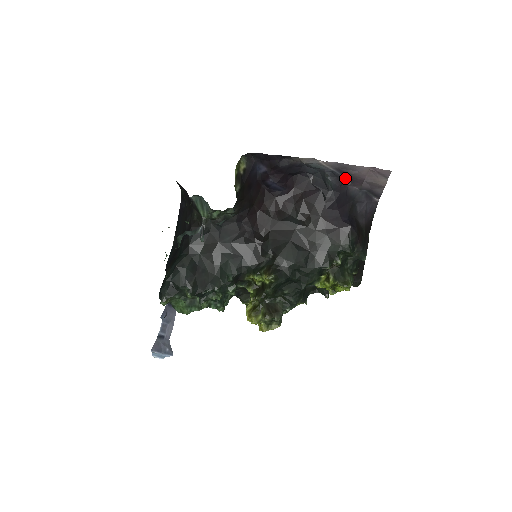
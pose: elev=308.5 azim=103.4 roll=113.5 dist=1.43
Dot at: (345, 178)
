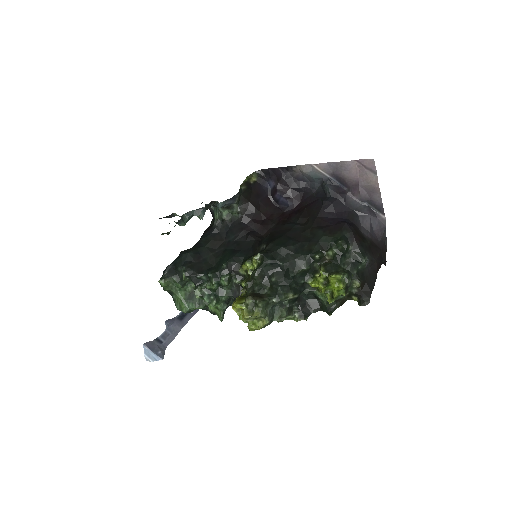
Dot at: (343, 187)
